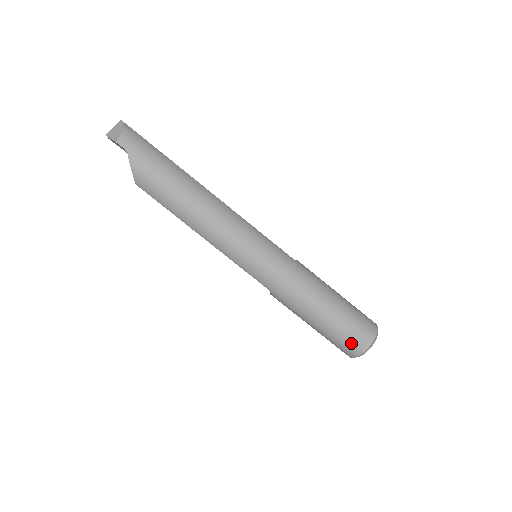
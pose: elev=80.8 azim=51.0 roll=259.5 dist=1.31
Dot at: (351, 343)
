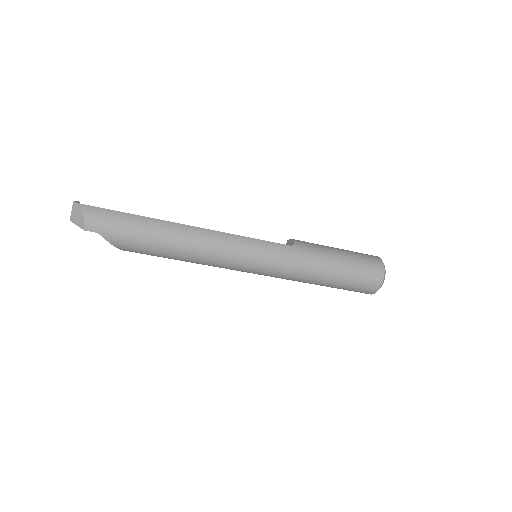
Dot at: (364, 289)
